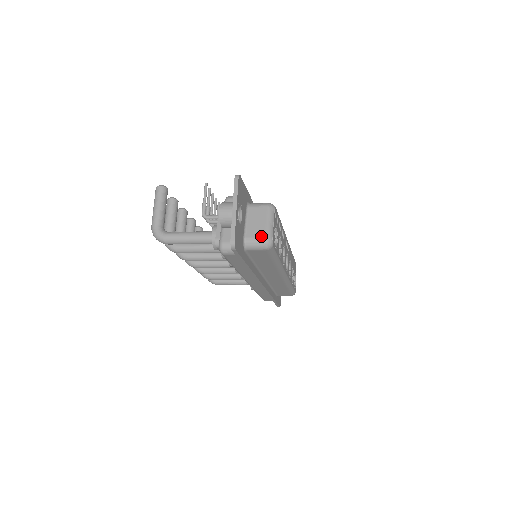
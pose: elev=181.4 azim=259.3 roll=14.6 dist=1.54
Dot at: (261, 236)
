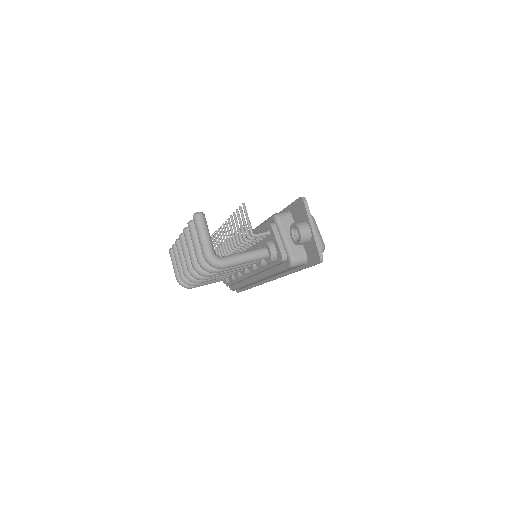
Dot at: occluded
